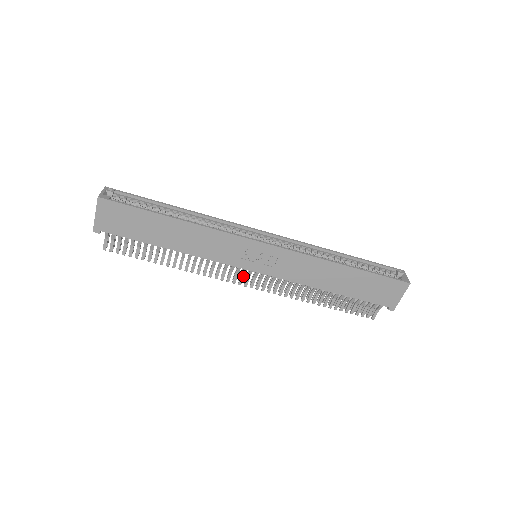
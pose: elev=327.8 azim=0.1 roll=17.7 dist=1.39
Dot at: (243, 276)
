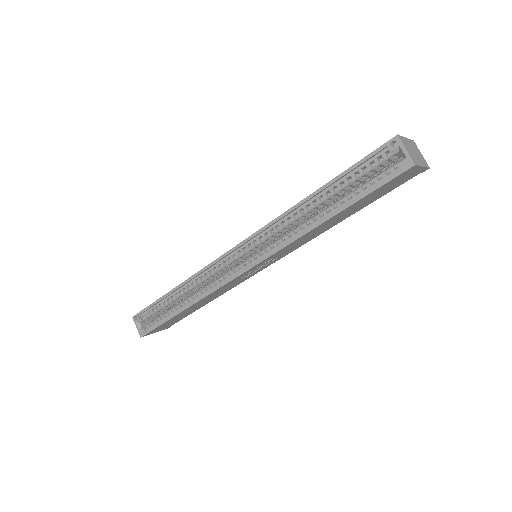
Dot at: occluded
